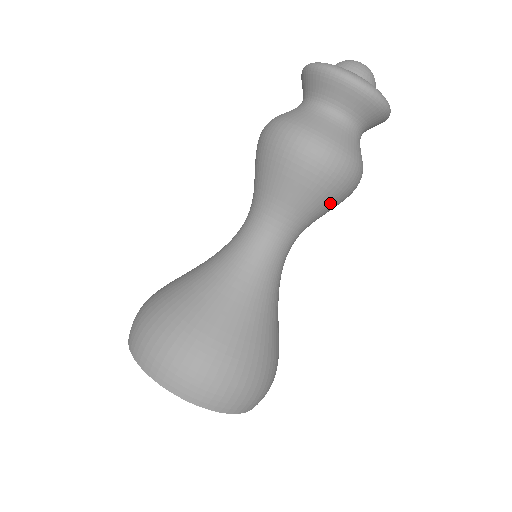
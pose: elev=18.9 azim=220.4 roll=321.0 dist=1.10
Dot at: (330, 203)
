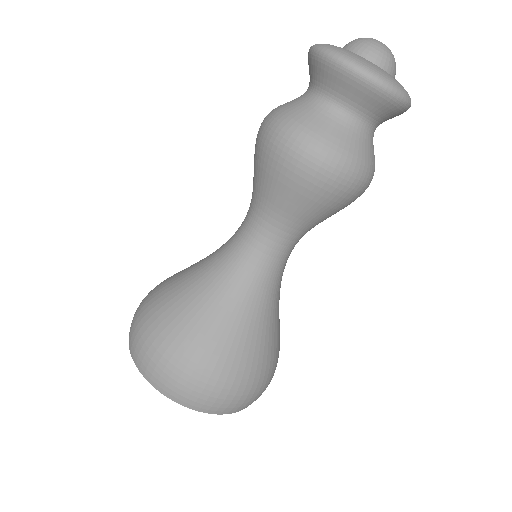
Dot at: (310, 201)
